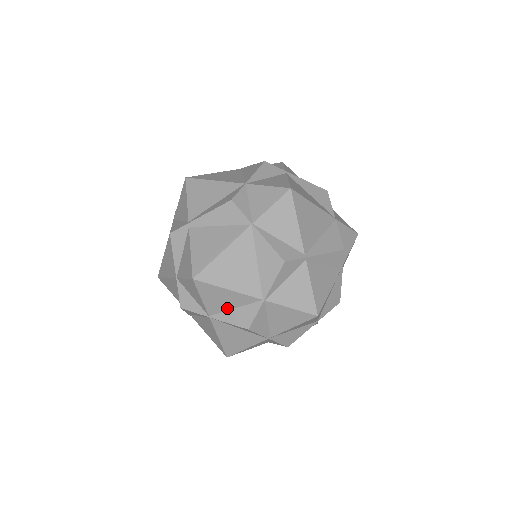
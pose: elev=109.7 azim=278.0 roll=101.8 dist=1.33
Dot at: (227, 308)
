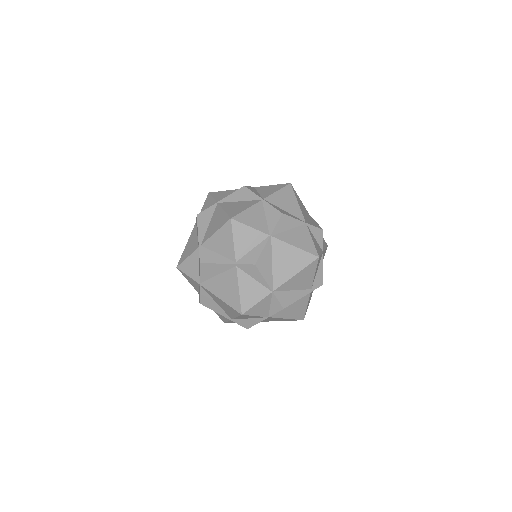
Dot at: occluded
